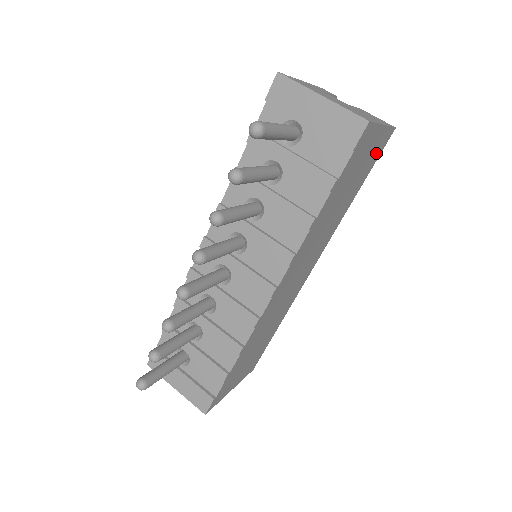
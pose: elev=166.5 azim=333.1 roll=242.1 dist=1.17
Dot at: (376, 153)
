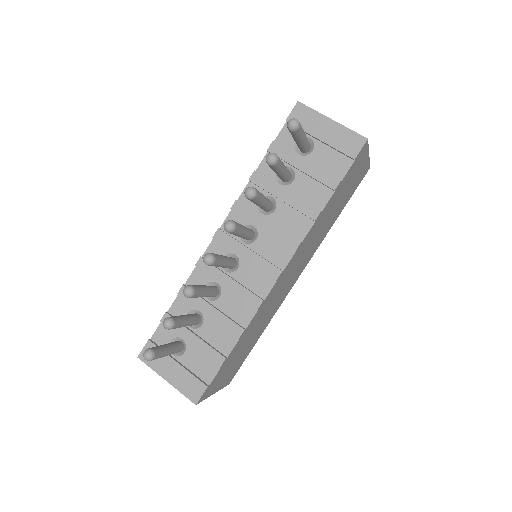
Dot at: (357, 182)
